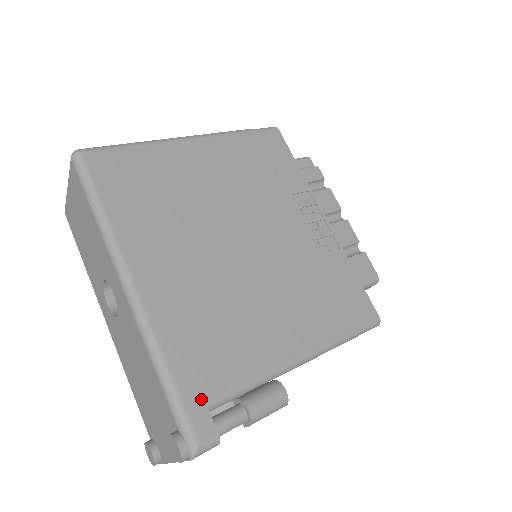
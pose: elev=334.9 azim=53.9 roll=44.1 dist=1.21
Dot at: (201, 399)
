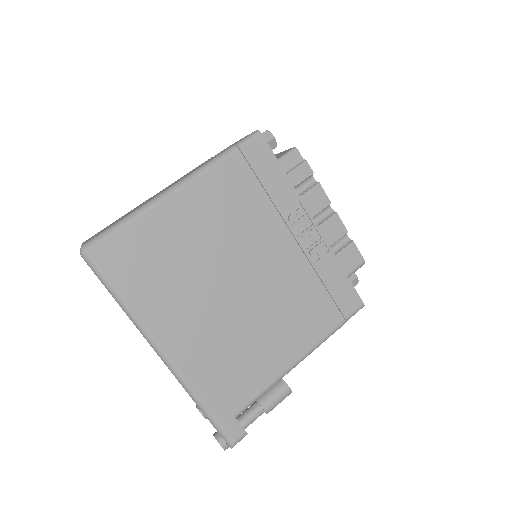
Dot at: (231, 414)
